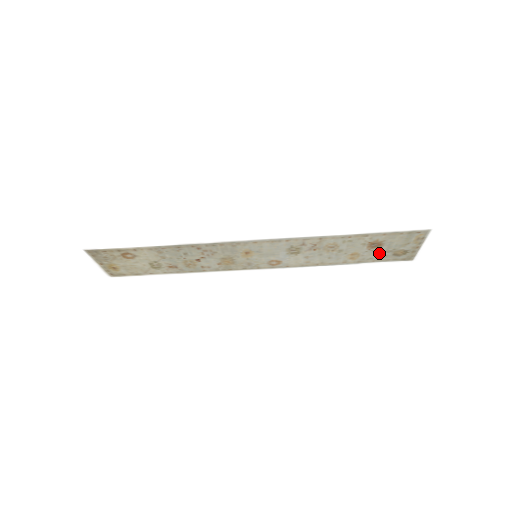
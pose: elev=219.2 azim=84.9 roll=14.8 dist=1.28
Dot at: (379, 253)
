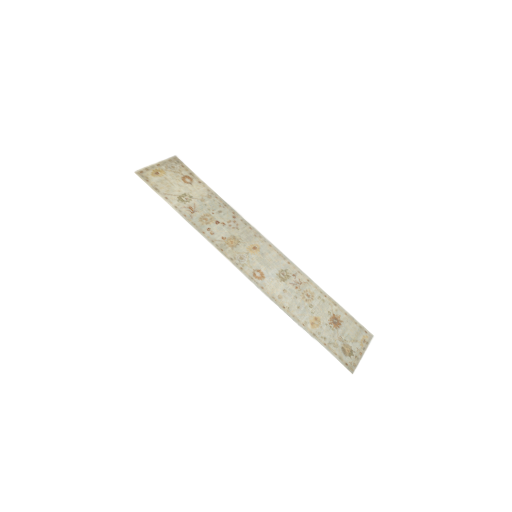
Dot at: (333, 336)
